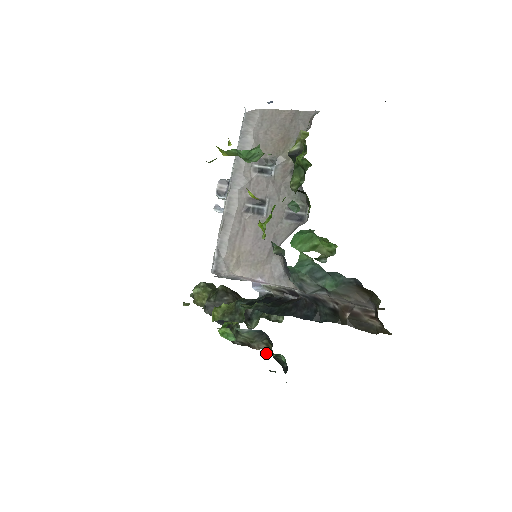
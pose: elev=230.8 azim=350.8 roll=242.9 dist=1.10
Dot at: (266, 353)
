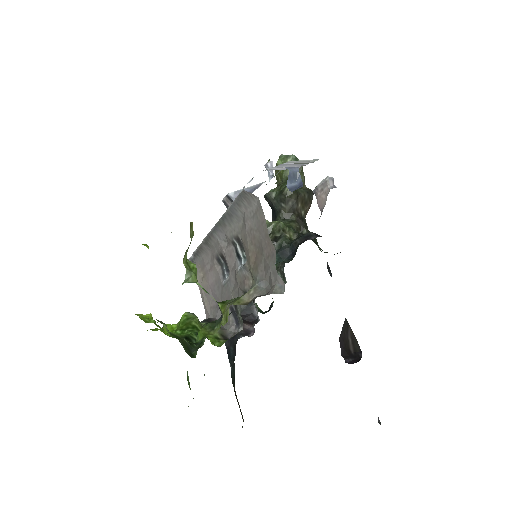
Dot at: occluded
